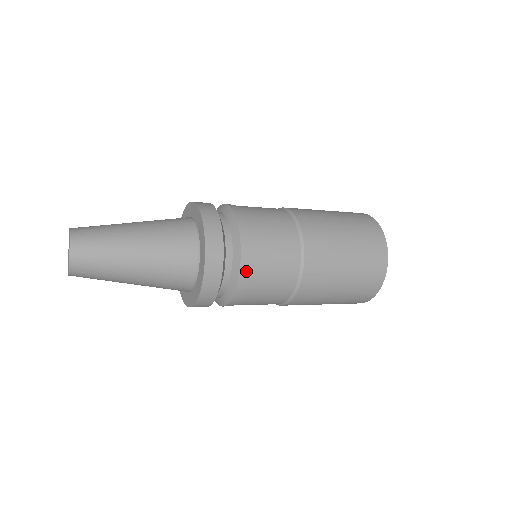
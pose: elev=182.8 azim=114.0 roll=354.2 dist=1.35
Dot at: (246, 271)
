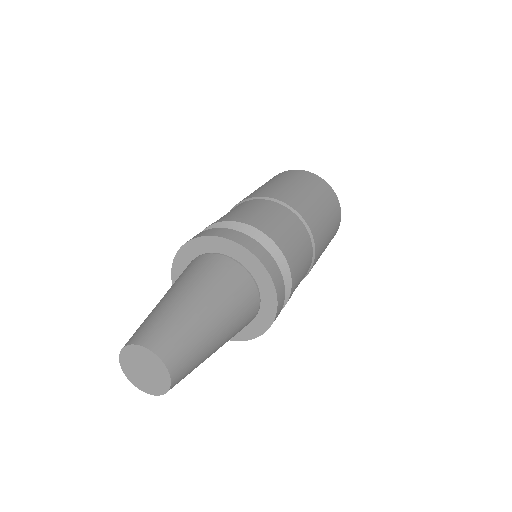
Dot at: occluded
